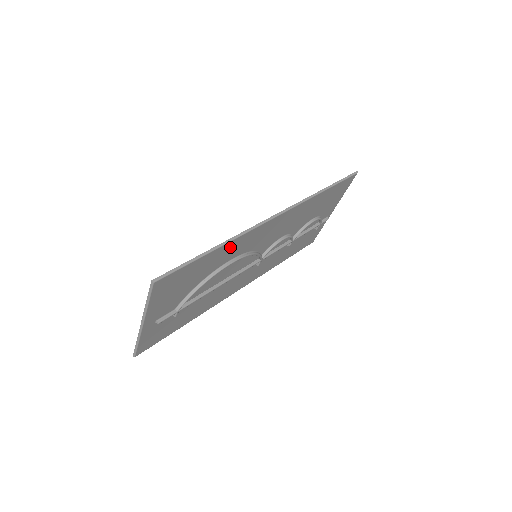
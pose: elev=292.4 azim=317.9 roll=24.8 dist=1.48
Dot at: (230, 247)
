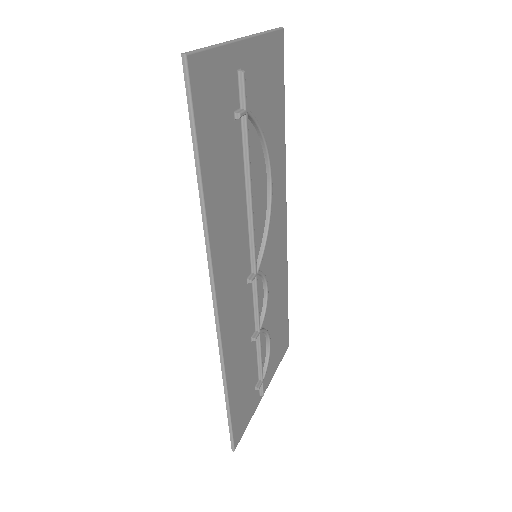
Dot at: (280, 155)
